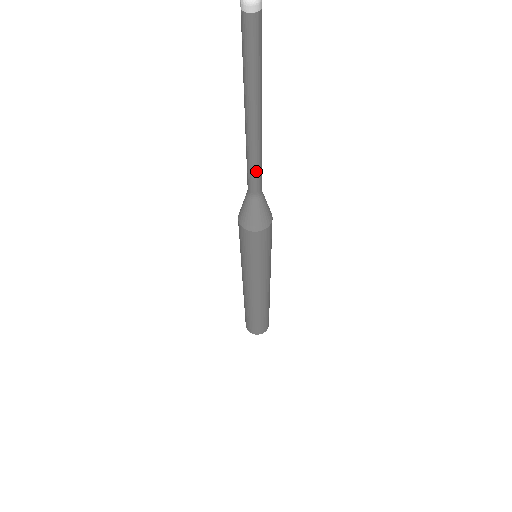
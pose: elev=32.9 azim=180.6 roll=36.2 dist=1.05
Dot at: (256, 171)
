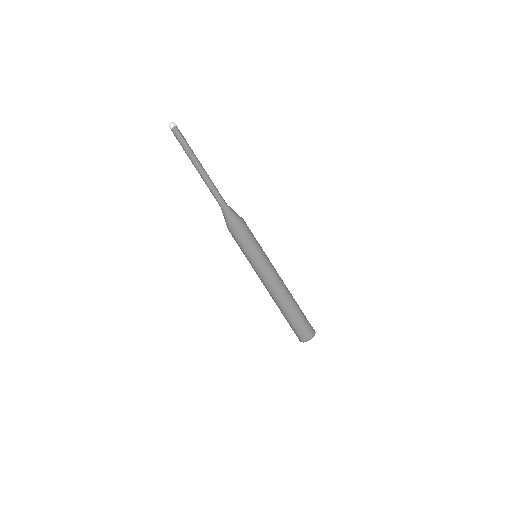
Dot at: (213, 192)
